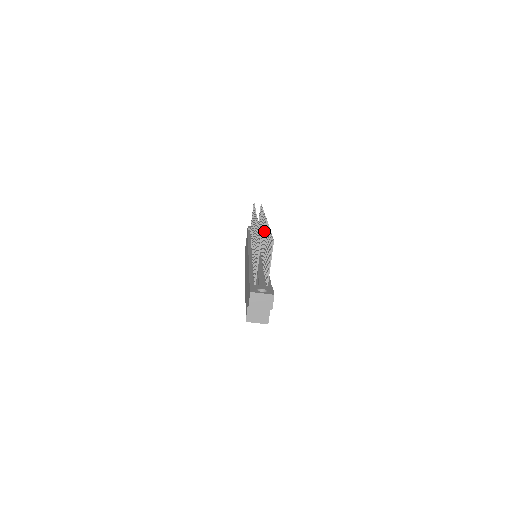
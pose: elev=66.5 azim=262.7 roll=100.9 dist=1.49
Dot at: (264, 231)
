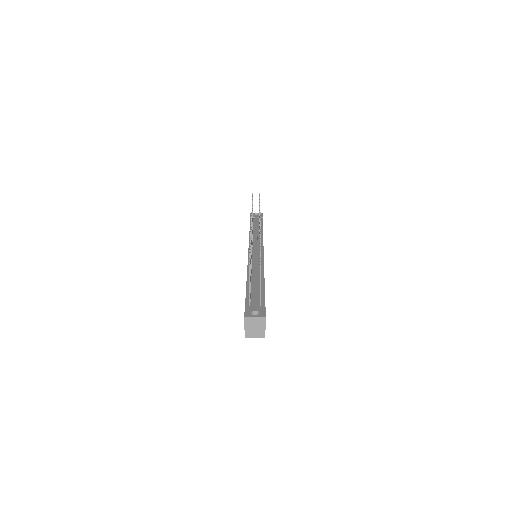
Dot at: occluded
